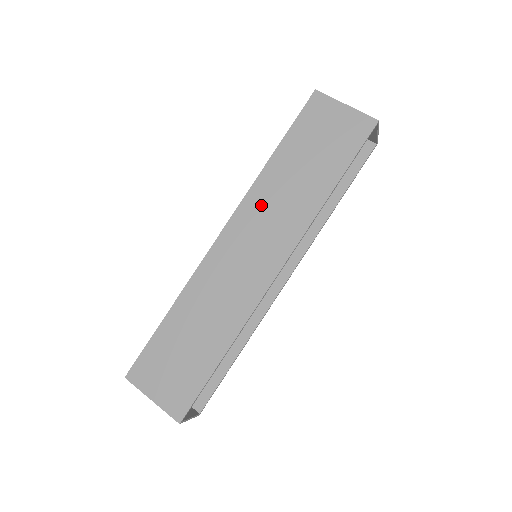
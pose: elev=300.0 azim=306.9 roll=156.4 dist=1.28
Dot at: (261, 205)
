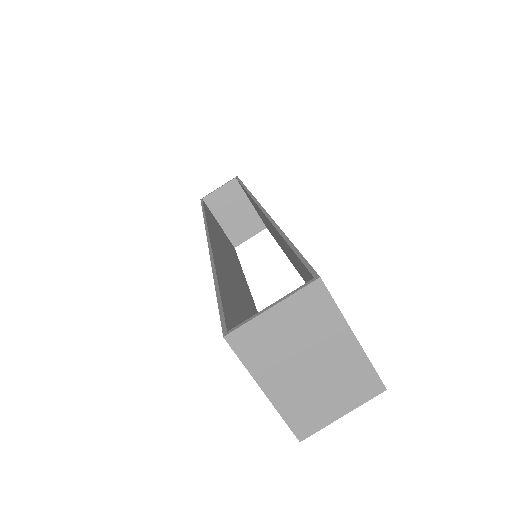
Dot at: occluded
